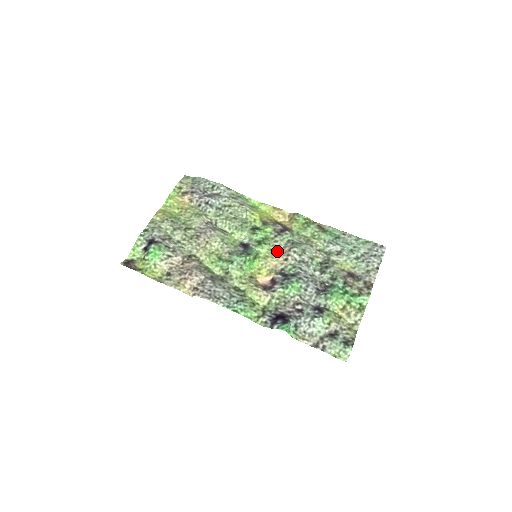
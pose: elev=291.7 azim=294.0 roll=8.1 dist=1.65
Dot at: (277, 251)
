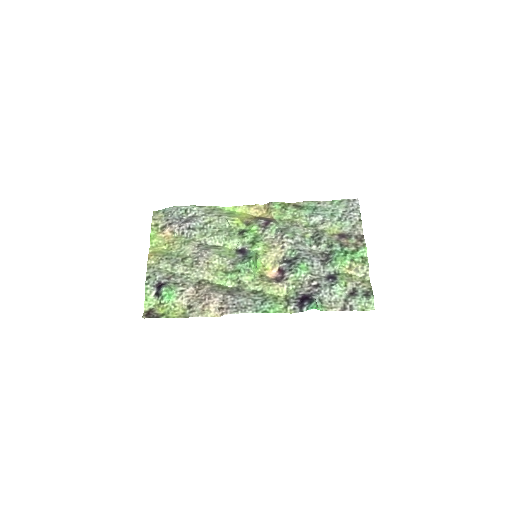
Dot at: (271, 243)
